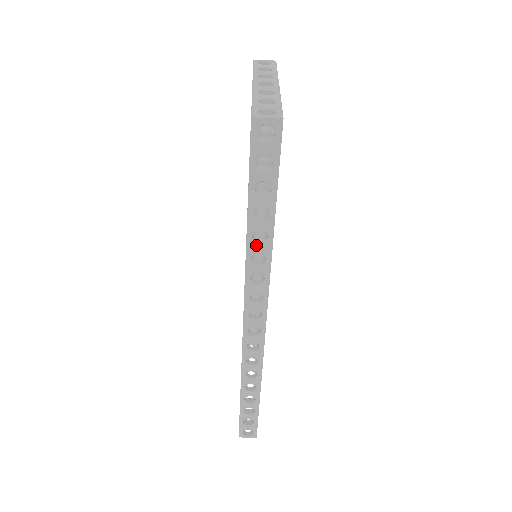
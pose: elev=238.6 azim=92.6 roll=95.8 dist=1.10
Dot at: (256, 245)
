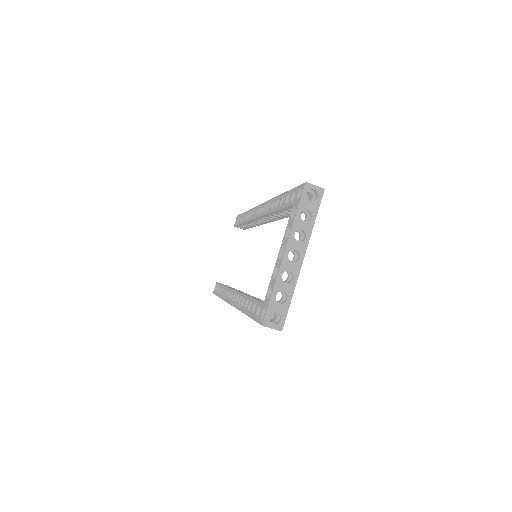
Dot at: occluded
